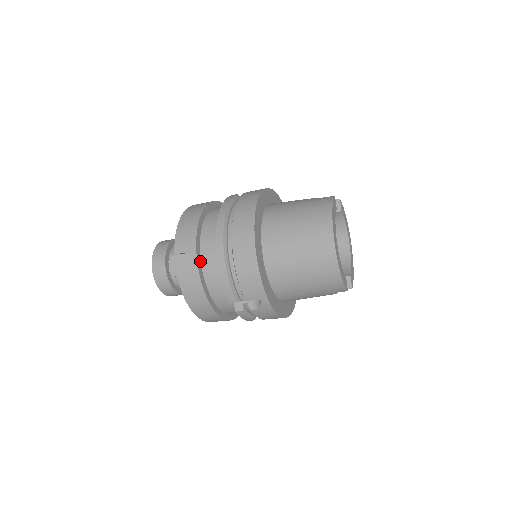
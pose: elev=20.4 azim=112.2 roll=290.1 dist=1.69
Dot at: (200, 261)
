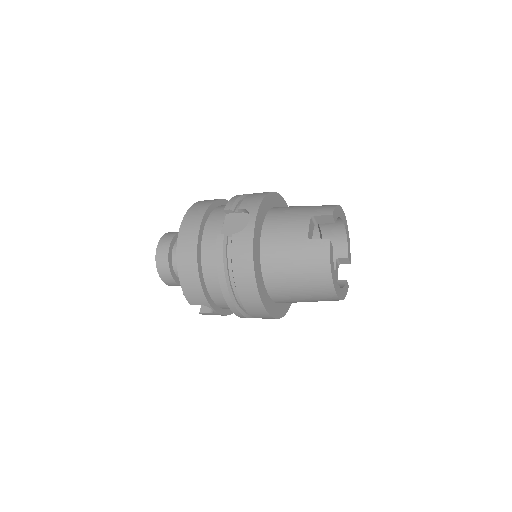
Dot at: (215, 304)
